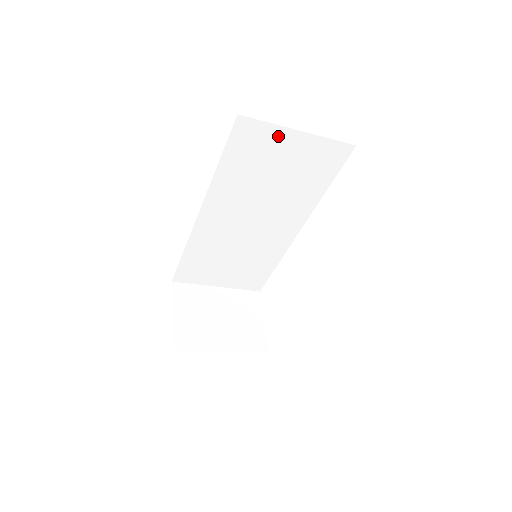
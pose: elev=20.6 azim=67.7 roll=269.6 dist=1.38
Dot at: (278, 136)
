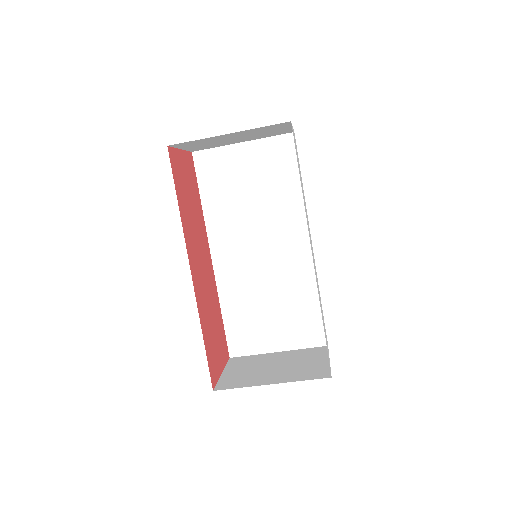
Dot at: (229, 155)
